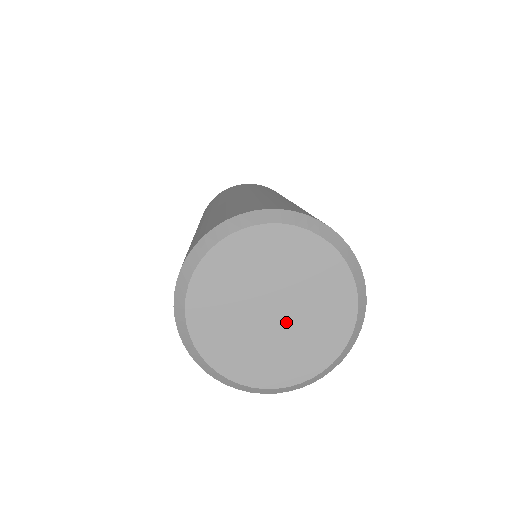
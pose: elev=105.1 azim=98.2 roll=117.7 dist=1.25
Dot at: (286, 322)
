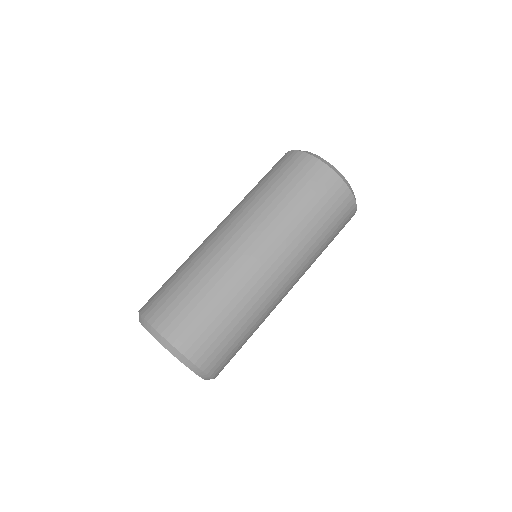
Dot at: occluded
